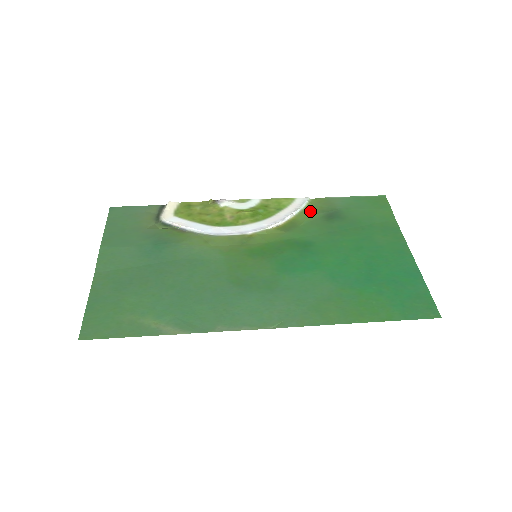
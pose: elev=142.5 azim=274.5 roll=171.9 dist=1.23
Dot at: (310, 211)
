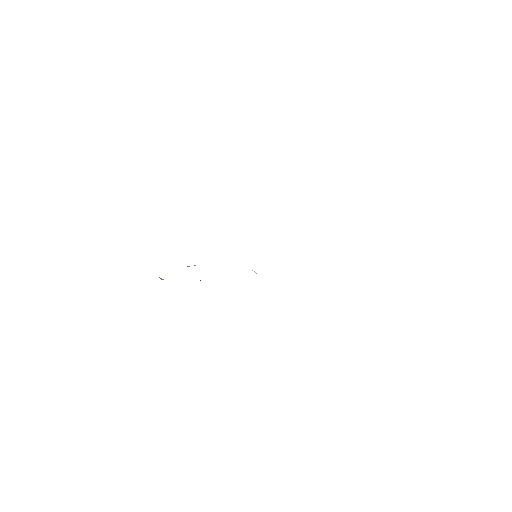
Dot at: occluded
